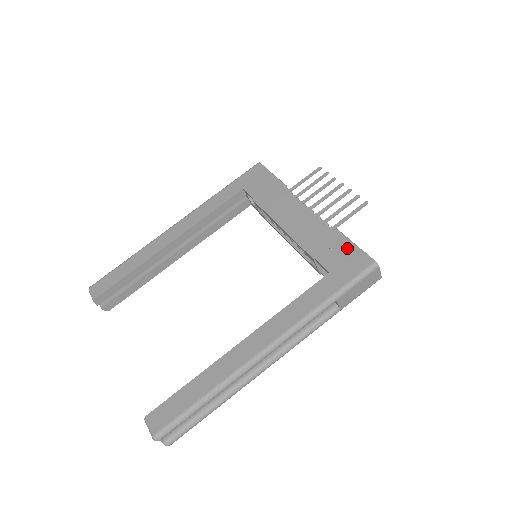
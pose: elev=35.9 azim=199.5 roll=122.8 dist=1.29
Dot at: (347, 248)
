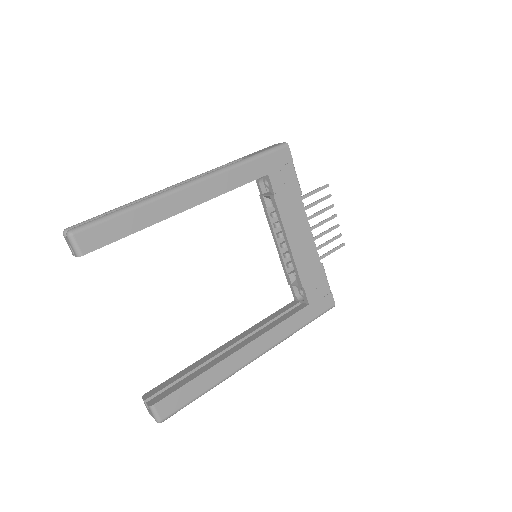
Dot at: (325, 287)
